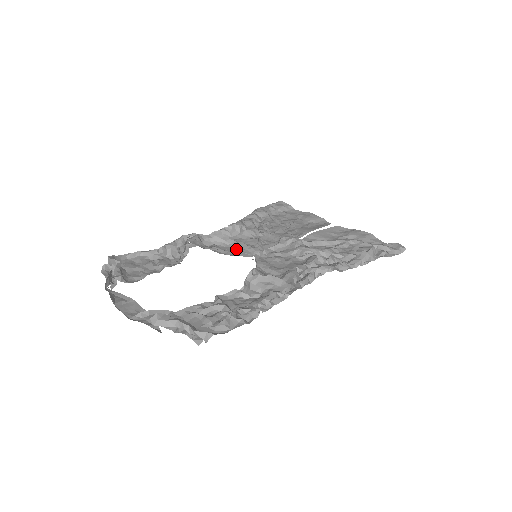
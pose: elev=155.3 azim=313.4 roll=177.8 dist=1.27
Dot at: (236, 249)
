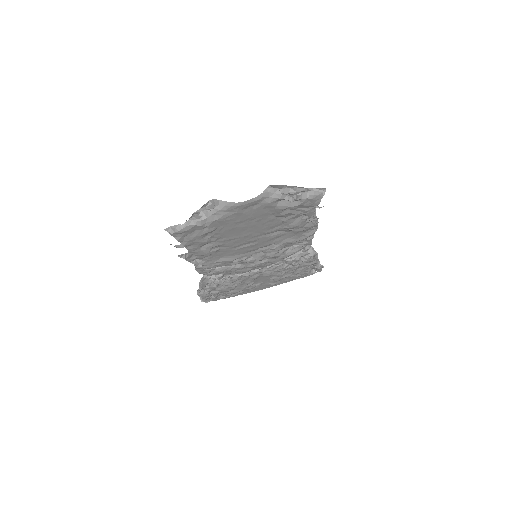
Dot at: occluded
